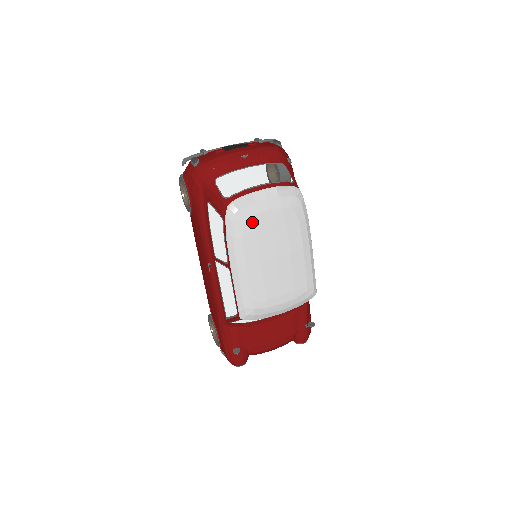
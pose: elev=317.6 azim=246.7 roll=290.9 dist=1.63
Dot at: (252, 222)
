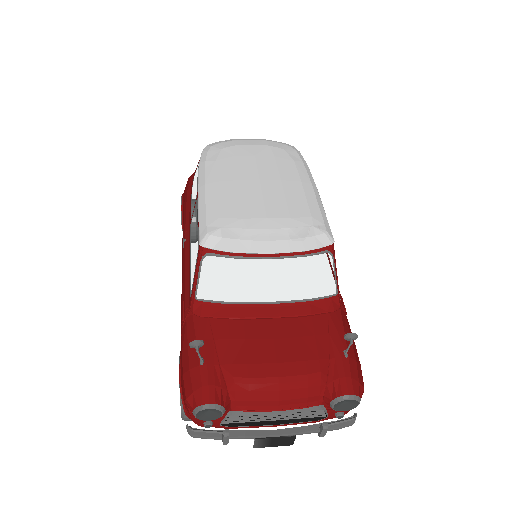
Dot at: (231, 150)
